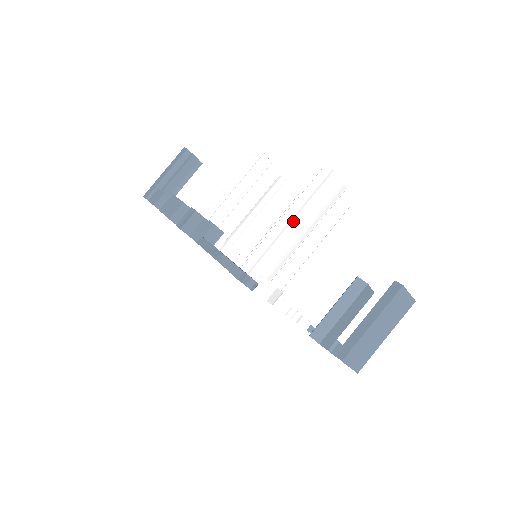
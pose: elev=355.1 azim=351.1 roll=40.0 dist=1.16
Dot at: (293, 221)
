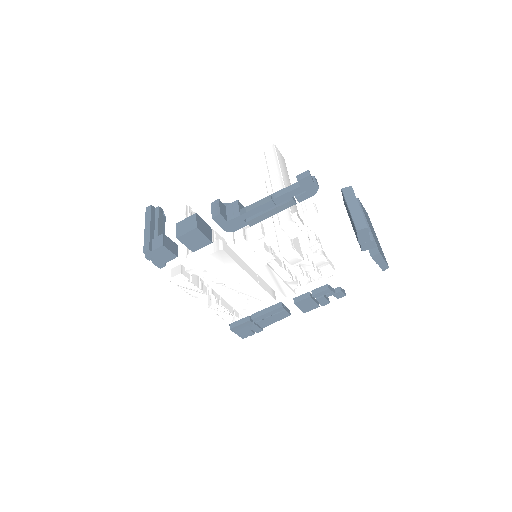
Dot at: (282, 175)
